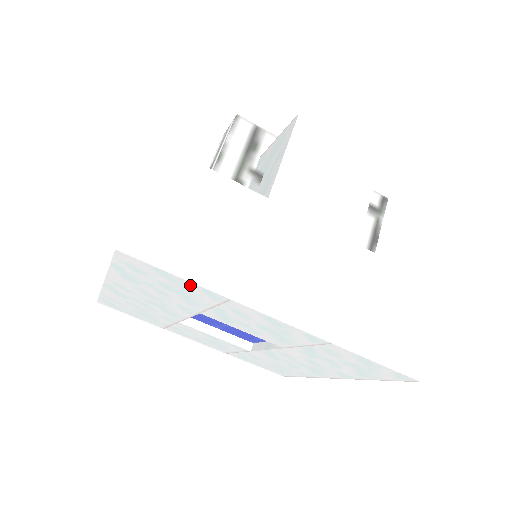
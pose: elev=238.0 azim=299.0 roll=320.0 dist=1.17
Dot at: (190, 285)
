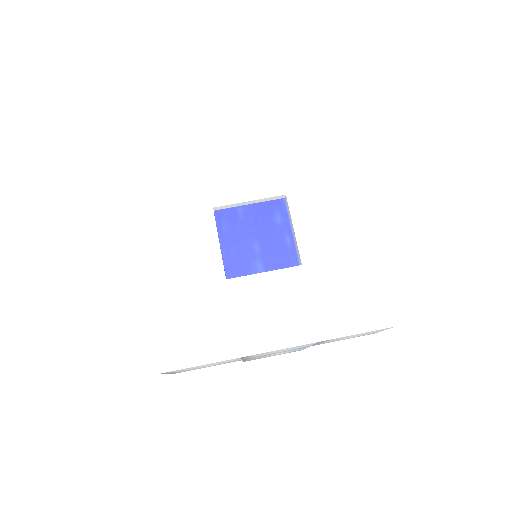
Dot at: (177, 152)
